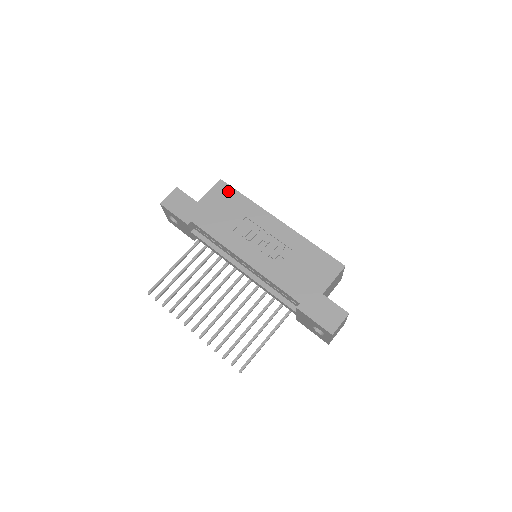
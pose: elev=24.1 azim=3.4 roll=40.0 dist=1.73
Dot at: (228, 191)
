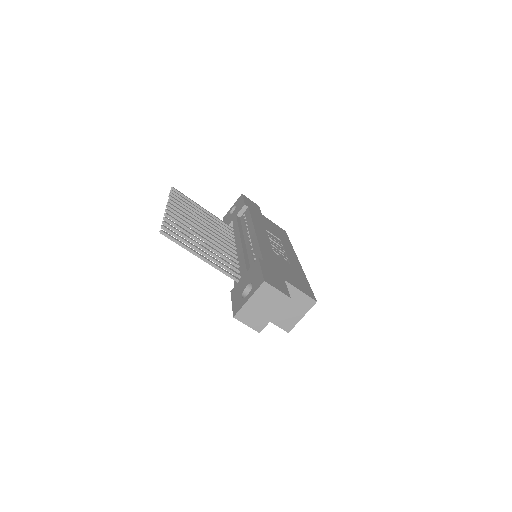
Dot at: (284, 234)
